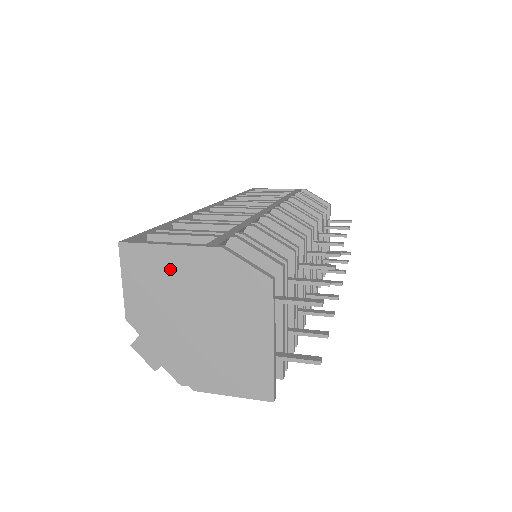
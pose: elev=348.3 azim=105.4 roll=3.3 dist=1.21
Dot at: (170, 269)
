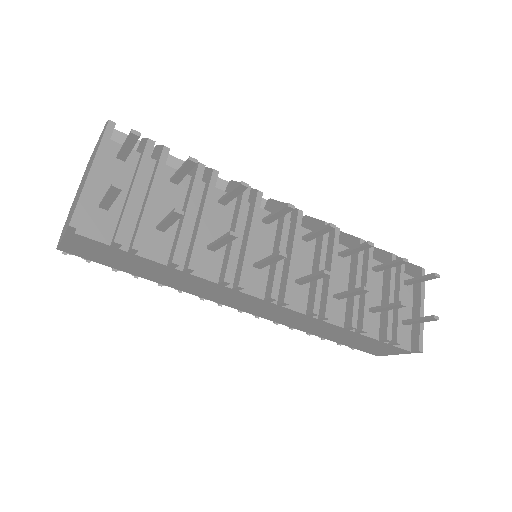
Dot at: occluded
